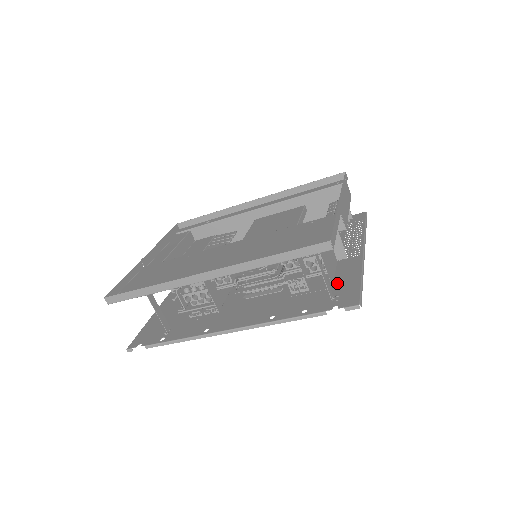
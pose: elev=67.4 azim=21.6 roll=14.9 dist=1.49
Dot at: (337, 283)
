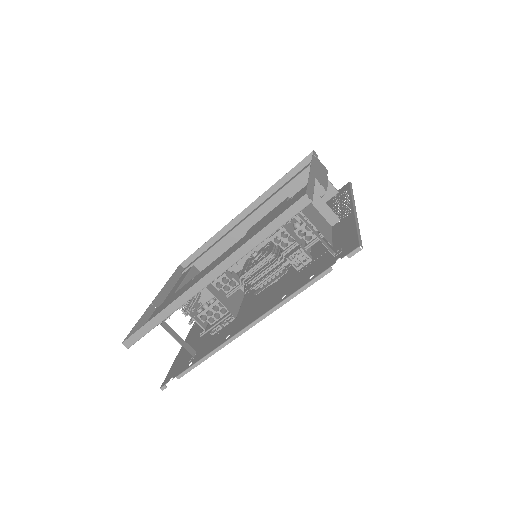
Dot at: (336, 242)
